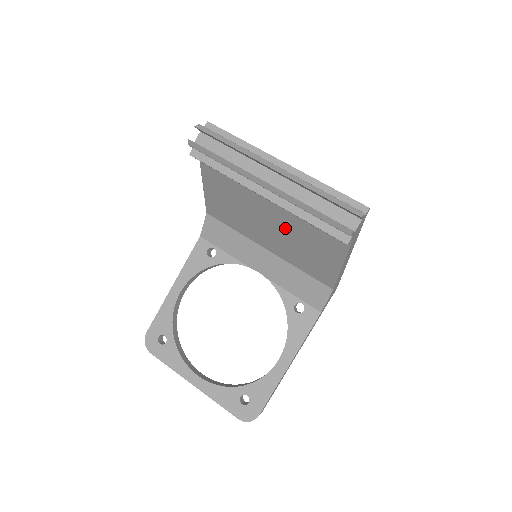
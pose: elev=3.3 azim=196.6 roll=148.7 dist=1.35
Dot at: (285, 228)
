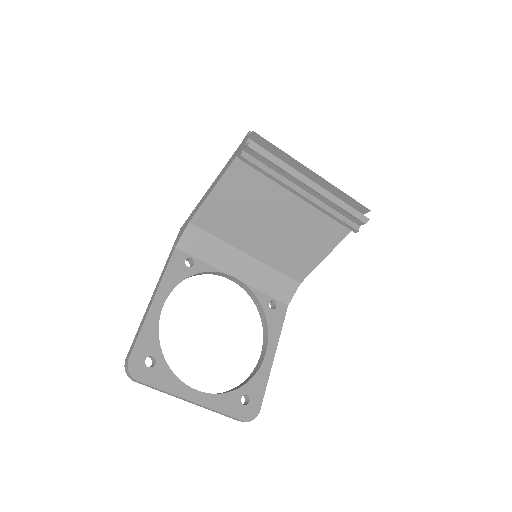
Dot at: (289, 228)
